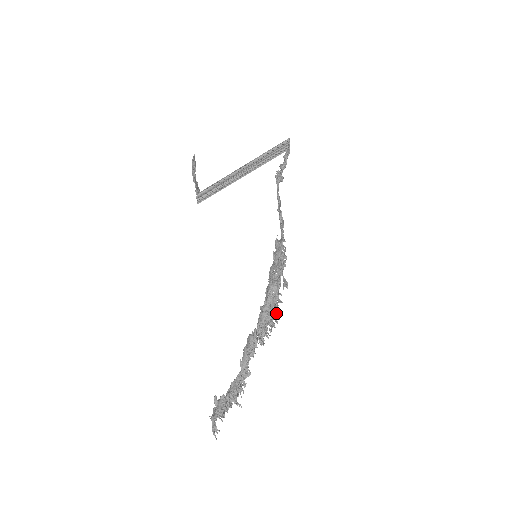
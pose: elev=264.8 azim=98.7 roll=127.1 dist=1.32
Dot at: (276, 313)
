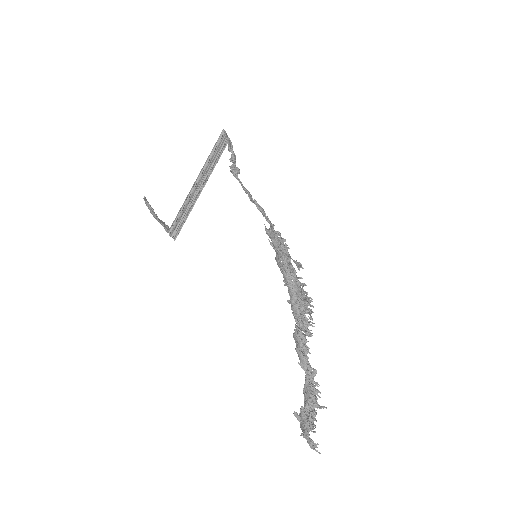
Dot at: occluded
